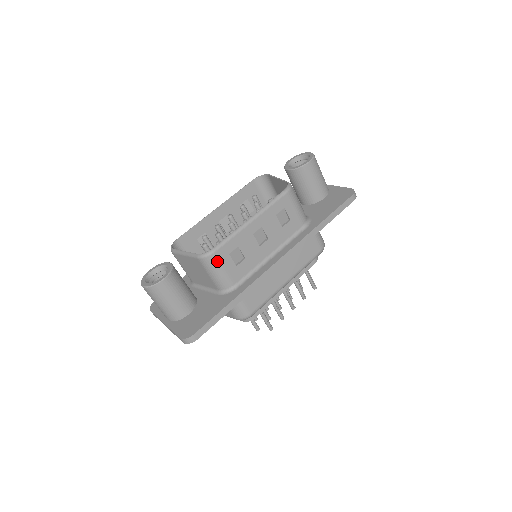
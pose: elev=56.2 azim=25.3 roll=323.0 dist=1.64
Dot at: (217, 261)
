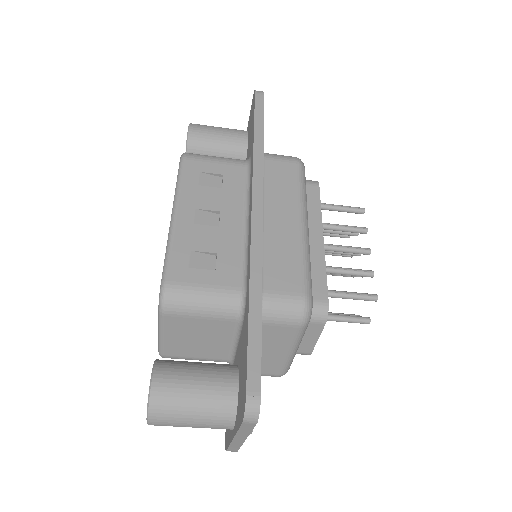
Dot at: (182, 289)
